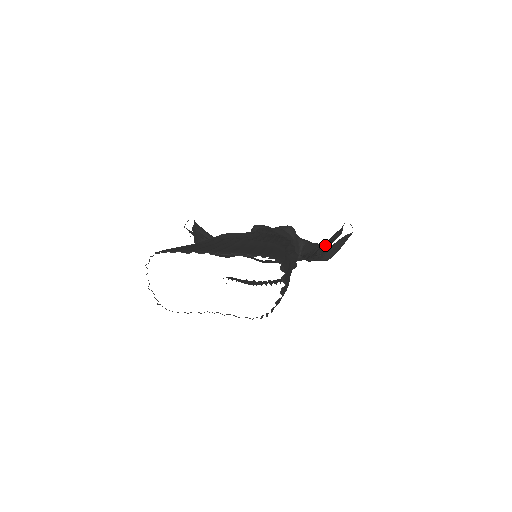
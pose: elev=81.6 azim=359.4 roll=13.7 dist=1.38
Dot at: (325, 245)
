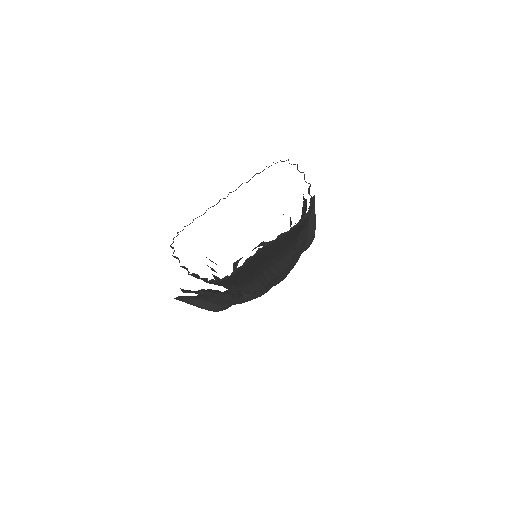
Dot at: occluded
